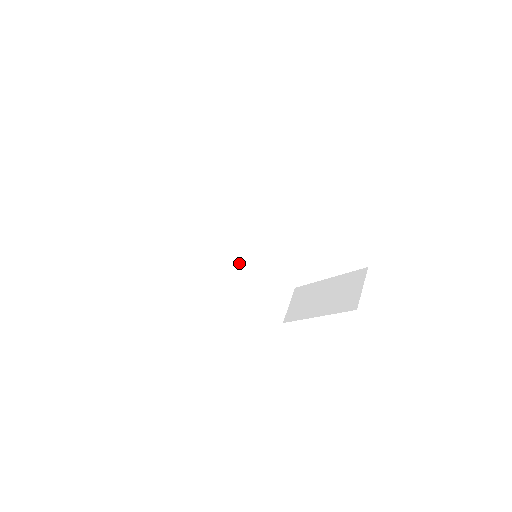
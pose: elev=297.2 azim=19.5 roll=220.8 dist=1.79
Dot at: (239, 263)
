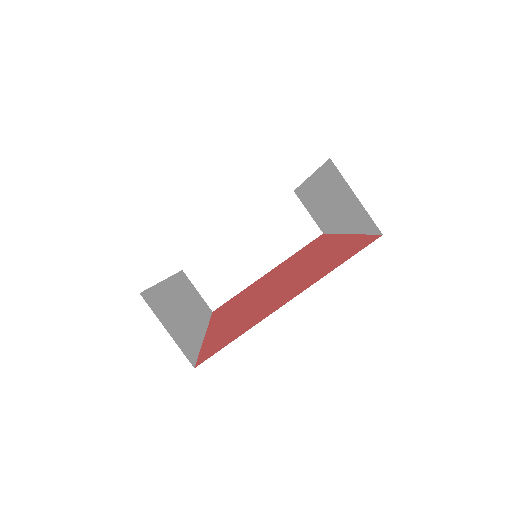
Dot at: (178, 290)
